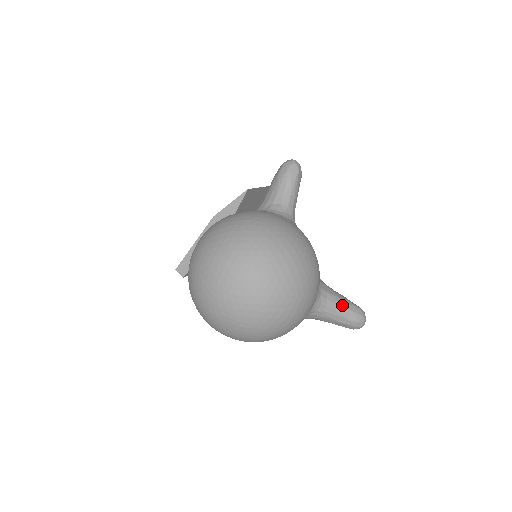
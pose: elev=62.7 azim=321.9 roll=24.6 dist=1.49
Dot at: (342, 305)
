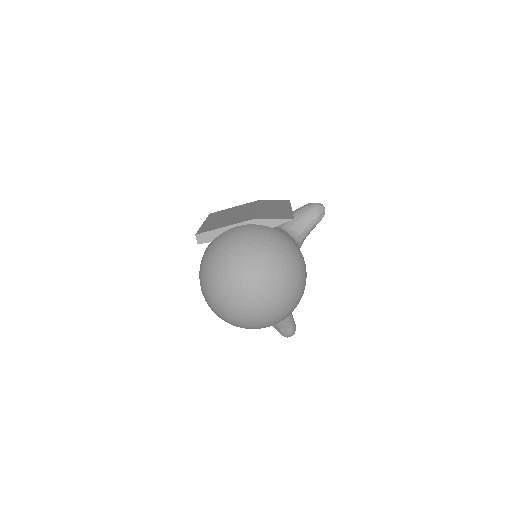
Dot at: (290, 320)
